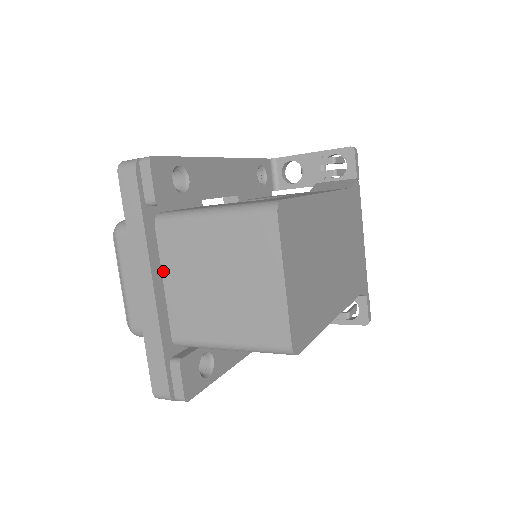
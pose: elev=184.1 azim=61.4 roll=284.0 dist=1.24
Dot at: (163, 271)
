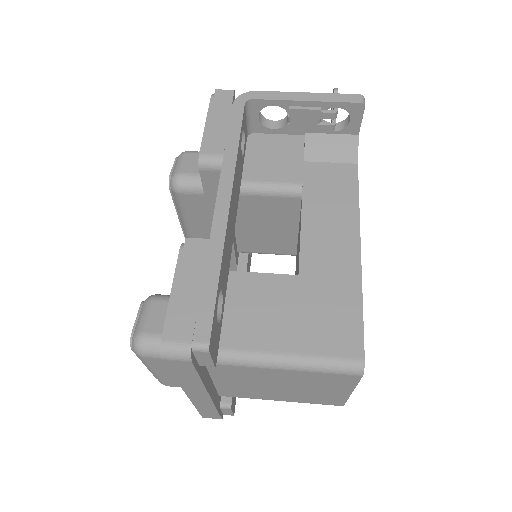
Dot at: (213, 379)
